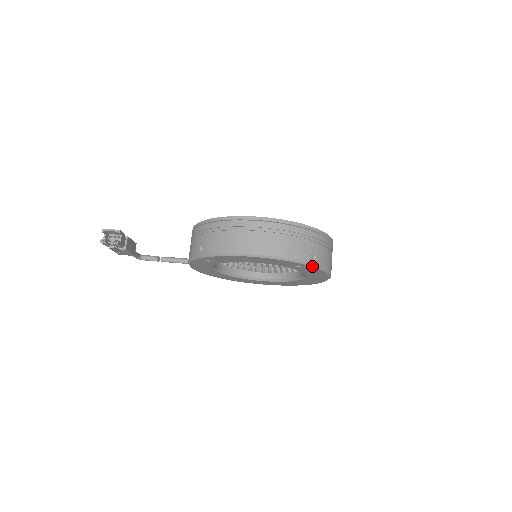
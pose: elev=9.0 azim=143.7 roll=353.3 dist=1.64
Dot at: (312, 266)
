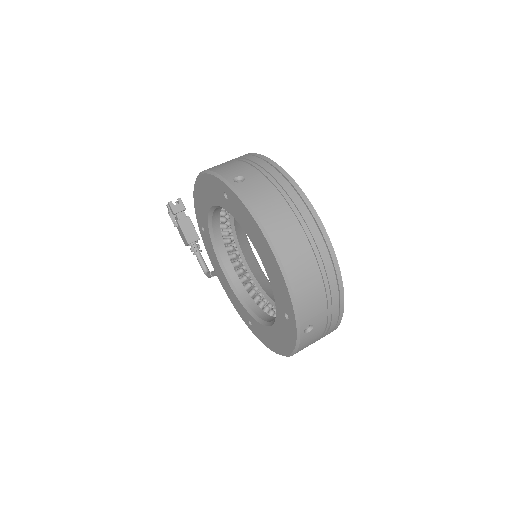
Dot at: (229, 186)
